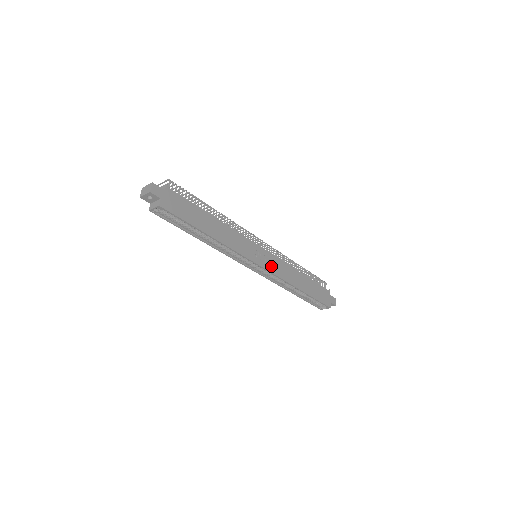
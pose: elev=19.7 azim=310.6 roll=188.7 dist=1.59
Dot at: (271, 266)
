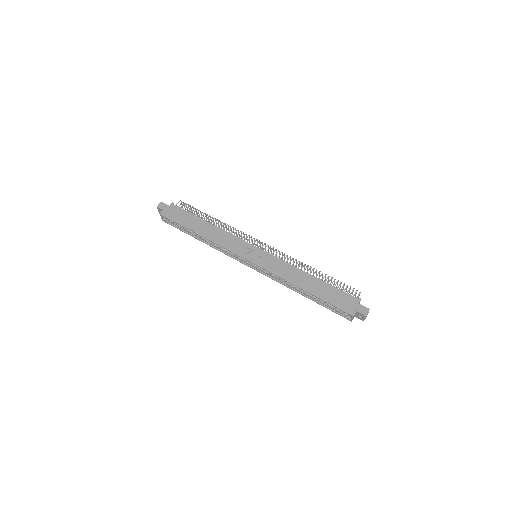
Dot at: (263, 262)
